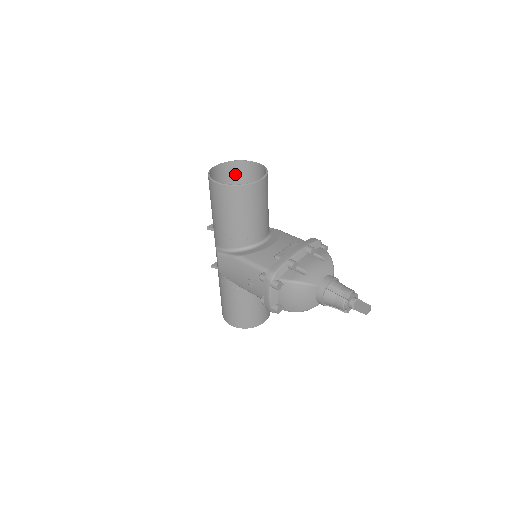
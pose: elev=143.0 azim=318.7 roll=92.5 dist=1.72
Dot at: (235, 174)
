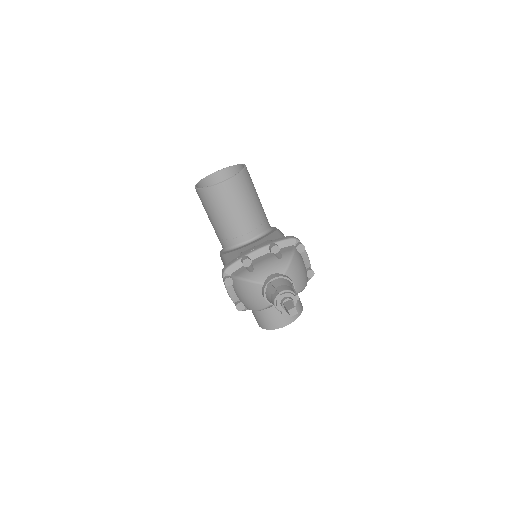
Dot at: occluded
